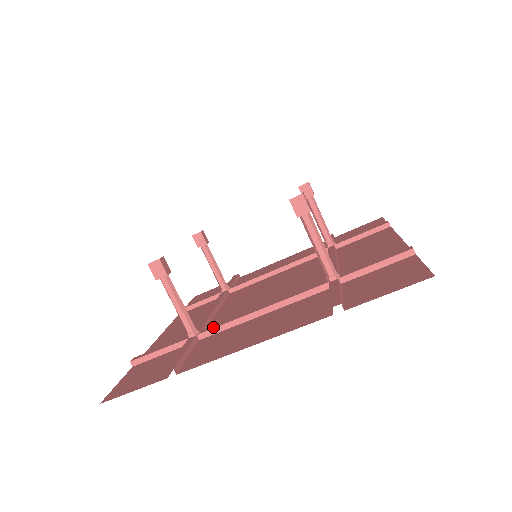
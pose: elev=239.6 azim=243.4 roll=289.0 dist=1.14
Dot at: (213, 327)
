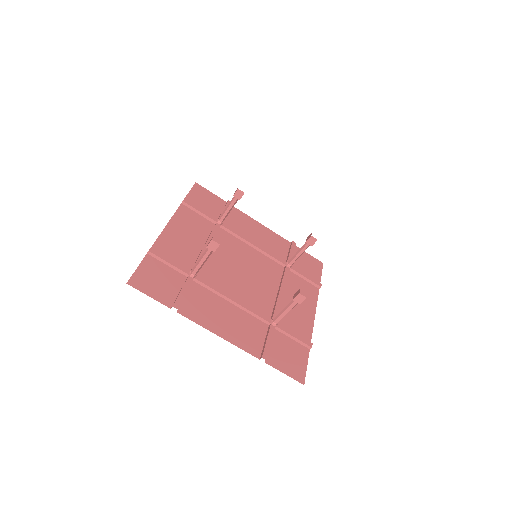
Dot at: (205, 283)
